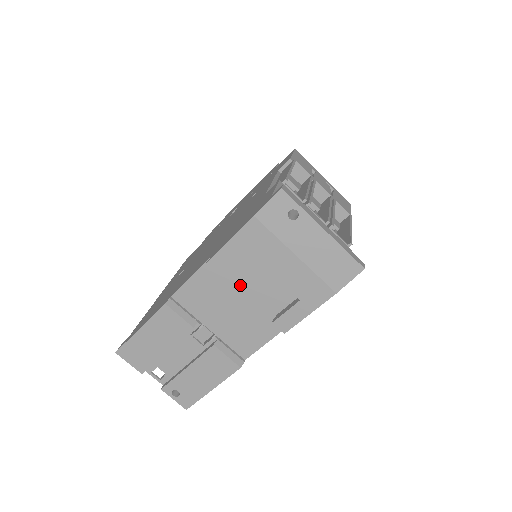
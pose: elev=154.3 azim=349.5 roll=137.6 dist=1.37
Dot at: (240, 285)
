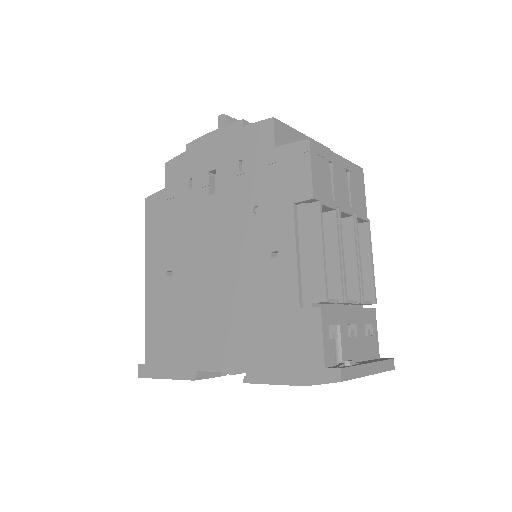
Dot at: occluded
